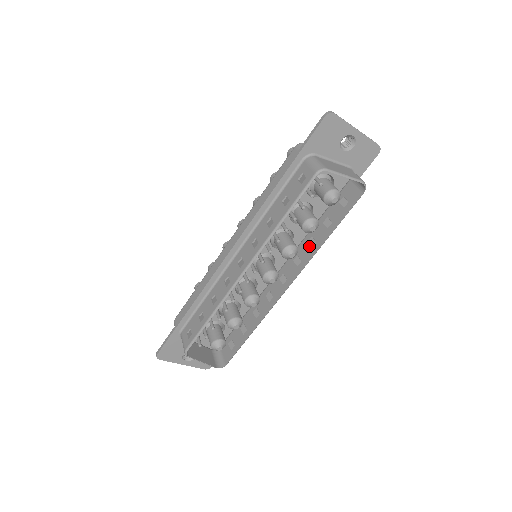
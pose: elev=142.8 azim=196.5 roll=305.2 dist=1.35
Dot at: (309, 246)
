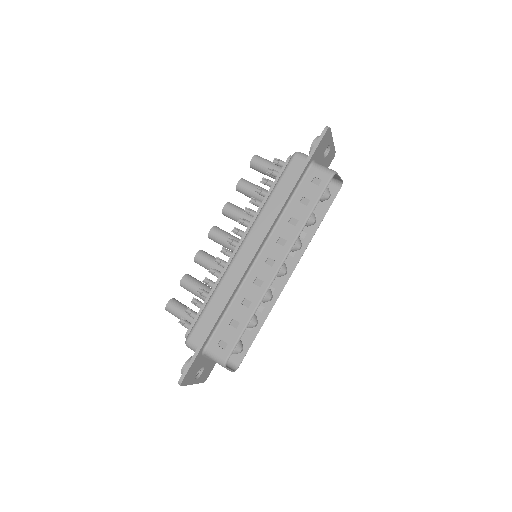
Dot at: occluded
